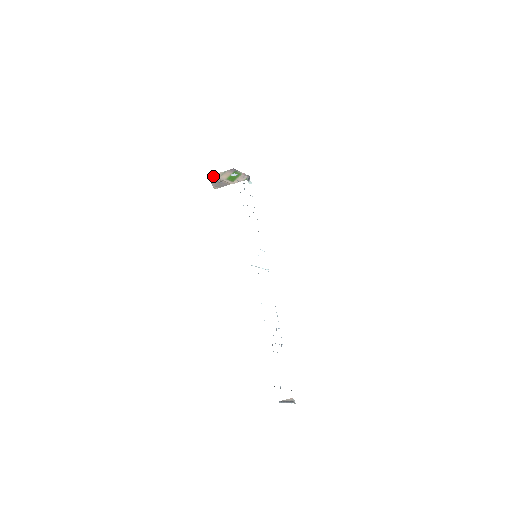
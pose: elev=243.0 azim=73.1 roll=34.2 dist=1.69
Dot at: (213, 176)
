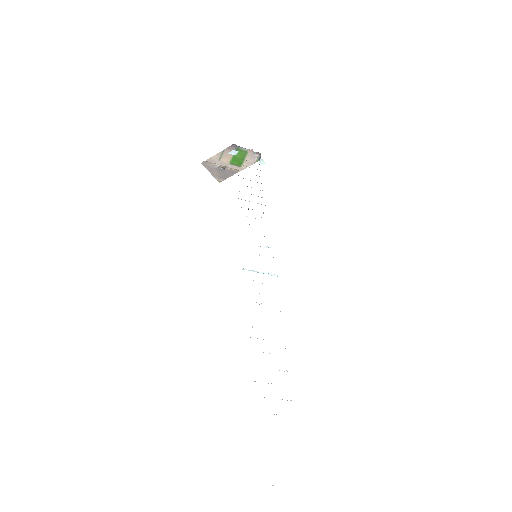
Dot at: (209, 161)
